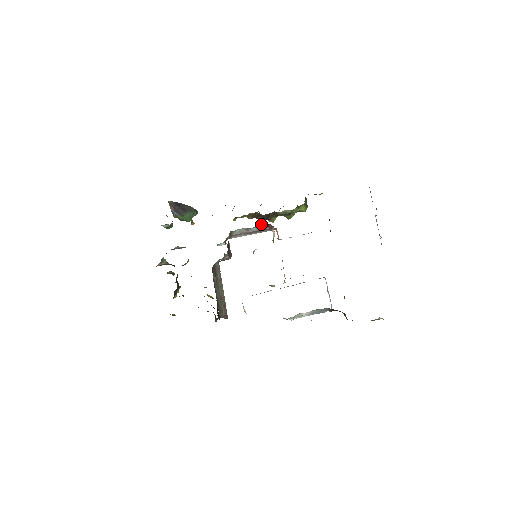
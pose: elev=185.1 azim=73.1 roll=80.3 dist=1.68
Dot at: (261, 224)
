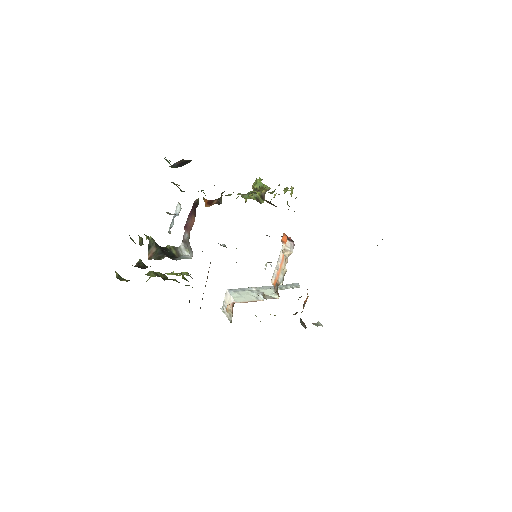
Dot at: occluded
